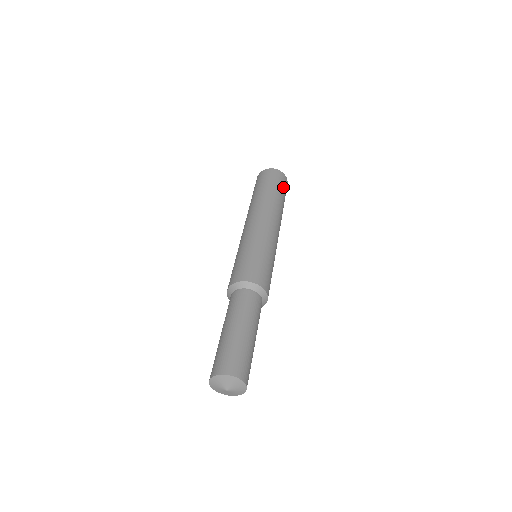
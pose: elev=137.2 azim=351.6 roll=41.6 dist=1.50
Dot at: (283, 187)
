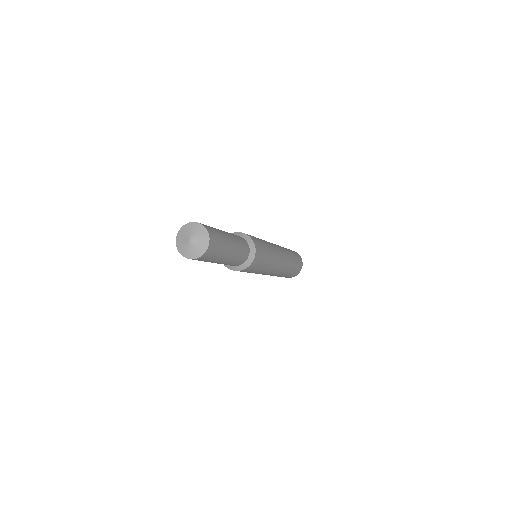
Dot at: (298, 266)
